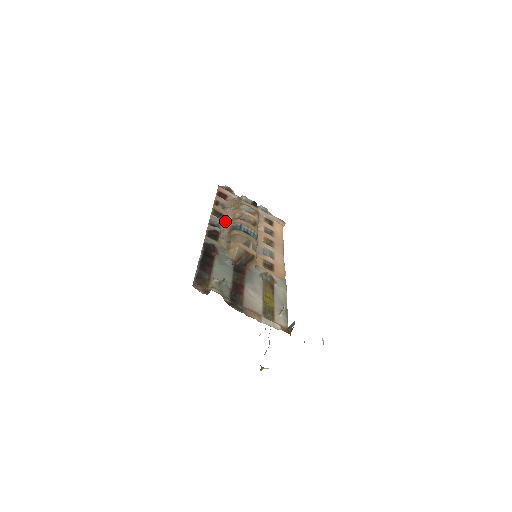
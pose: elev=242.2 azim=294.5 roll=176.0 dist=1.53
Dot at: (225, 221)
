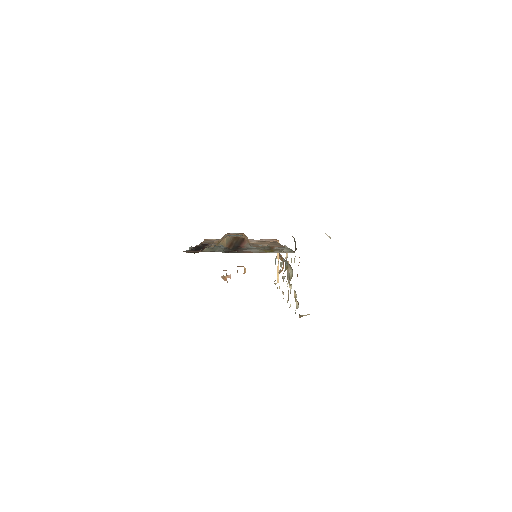
Dot at: occluded
